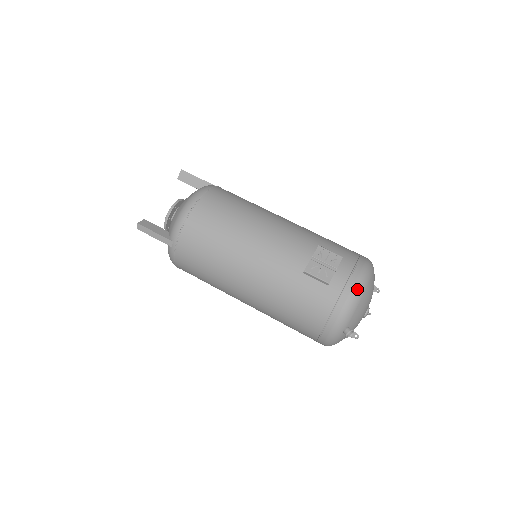
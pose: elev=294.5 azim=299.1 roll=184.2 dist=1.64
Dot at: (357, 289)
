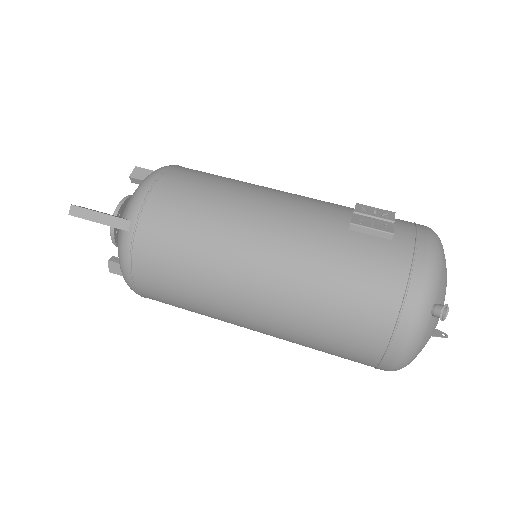
Dot at: (434, 242)
